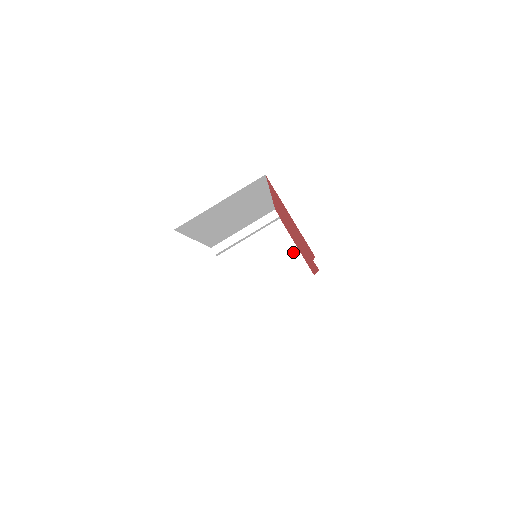
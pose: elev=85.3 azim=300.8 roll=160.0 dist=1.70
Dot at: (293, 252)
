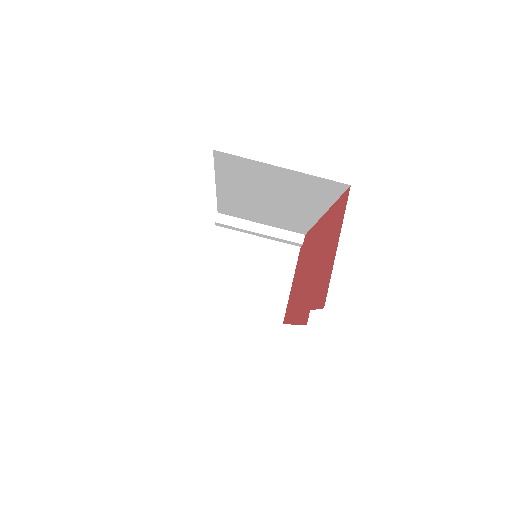
Dot at: (284, 286)
